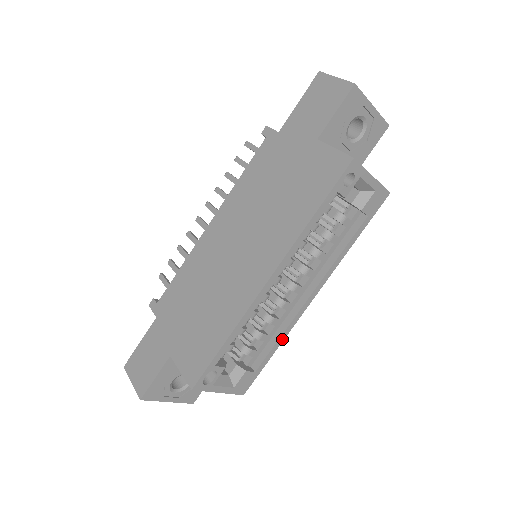
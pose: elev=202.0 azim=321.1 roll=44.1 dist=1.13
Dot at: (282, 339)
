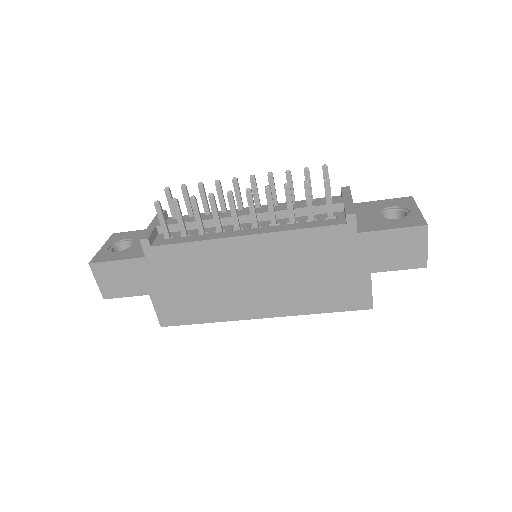
Dot at: occluded
